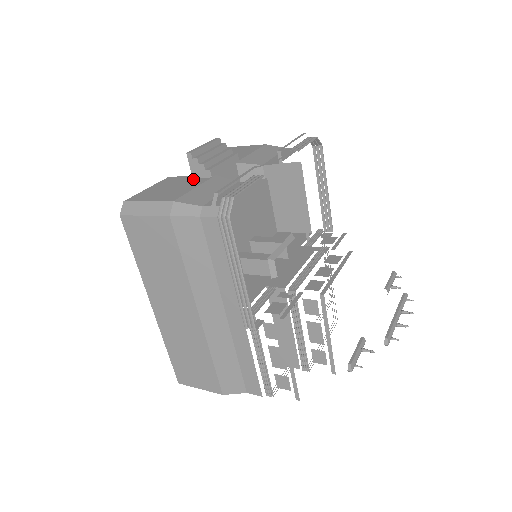
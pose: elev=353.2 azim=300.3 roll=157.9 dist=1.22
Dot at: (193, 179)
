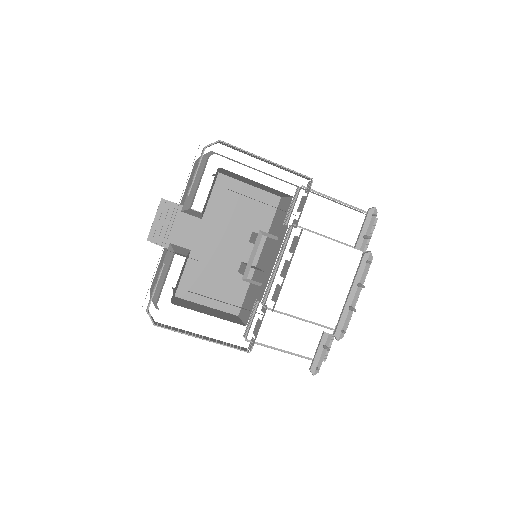
Dot at: occluded
